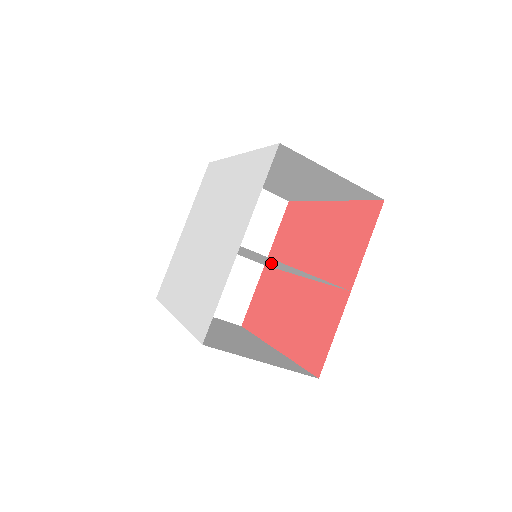
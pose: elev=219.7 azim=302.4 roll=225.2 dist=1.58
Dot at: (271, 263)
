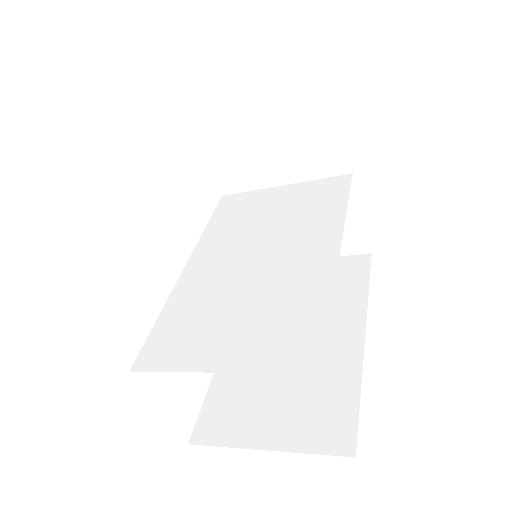
Dot at: (263, 276)
